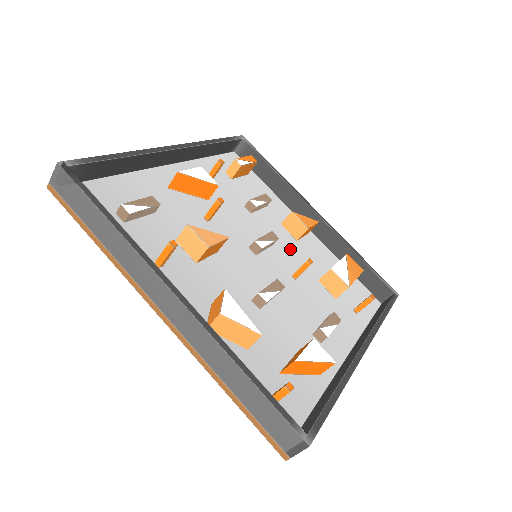
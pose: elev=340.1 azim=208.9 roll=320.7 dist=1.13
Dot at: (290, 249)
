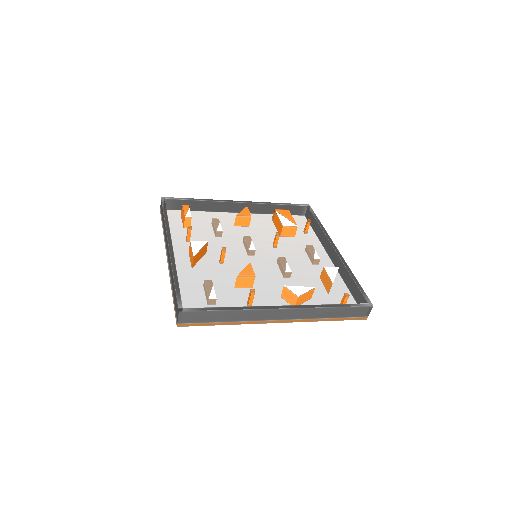
Dot at: (254, 235)
